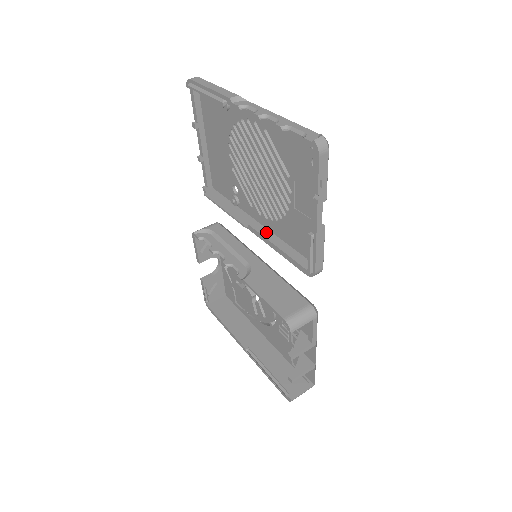
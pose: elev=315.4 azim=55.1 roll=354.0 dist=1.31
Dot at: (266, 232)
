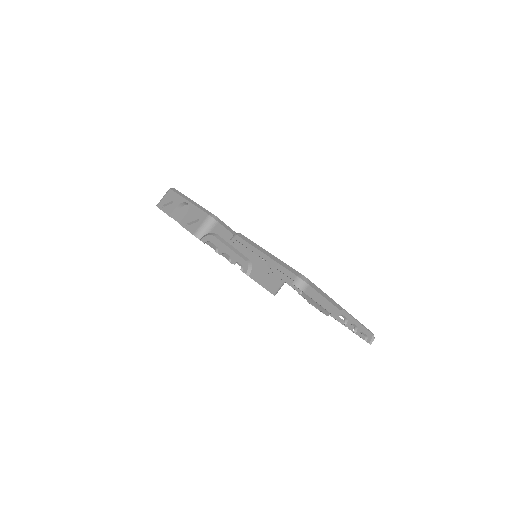
Dot at: (283, 275)
